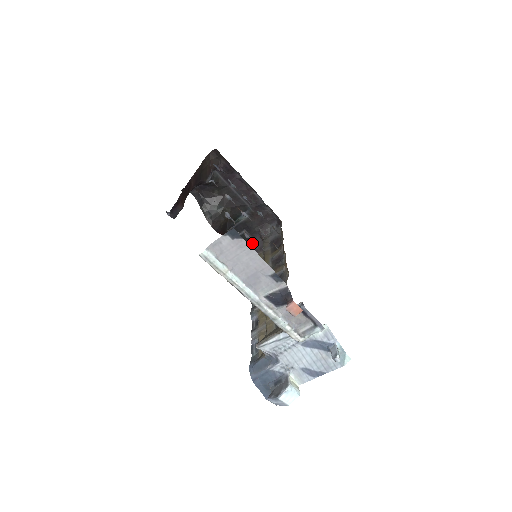
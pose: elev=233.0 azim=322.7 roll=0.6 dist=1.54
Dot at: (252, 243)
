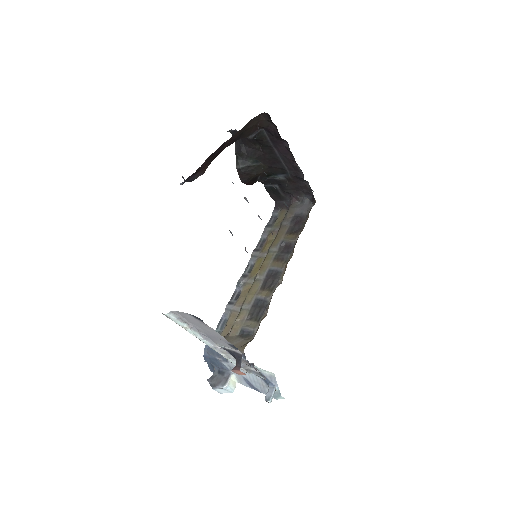
Dot at: (281, 197)
